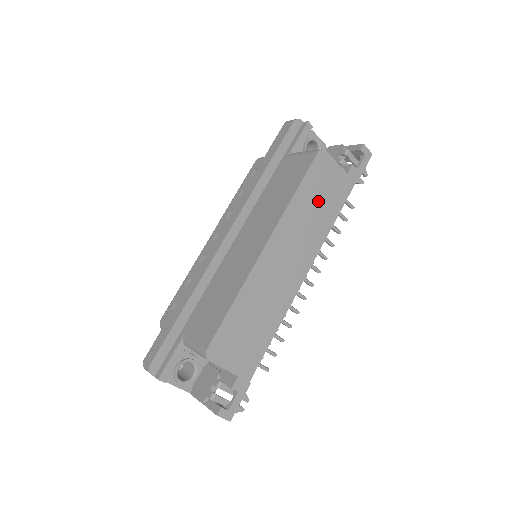
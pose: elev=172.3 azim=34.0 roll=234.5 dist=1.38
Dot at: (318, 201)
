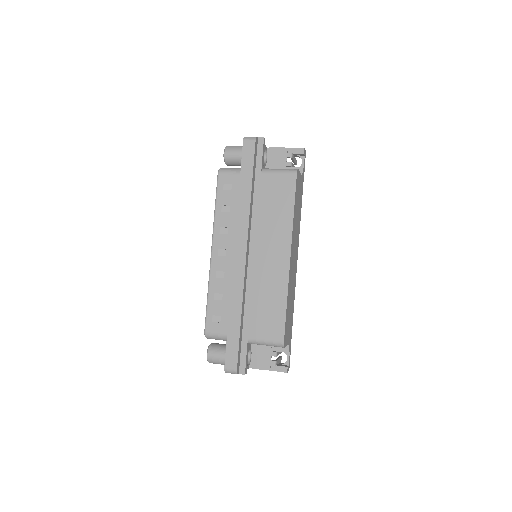
Dot at: (298, 207)
